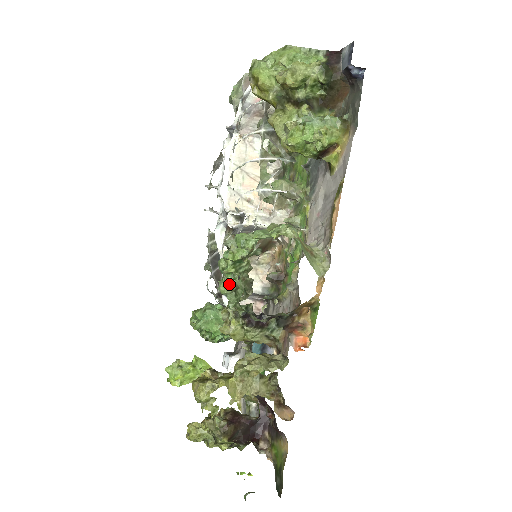
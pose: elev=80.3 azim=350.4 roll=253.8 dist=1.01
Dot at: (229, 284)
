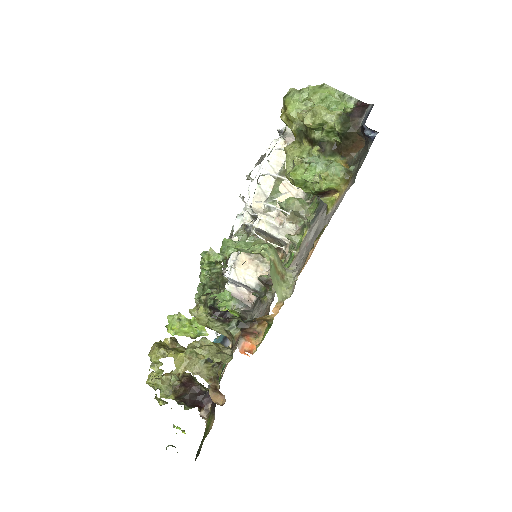
Dot at: (208, 276)
